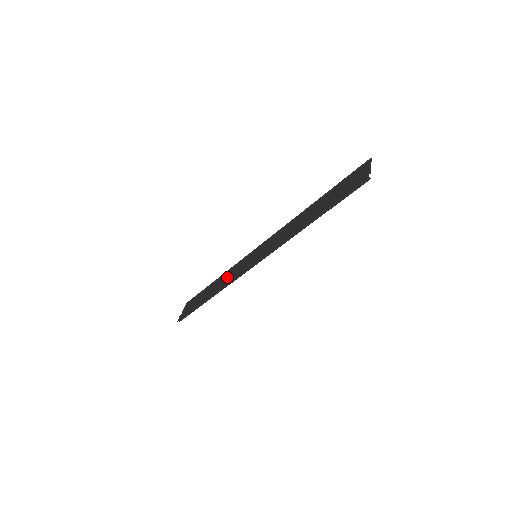
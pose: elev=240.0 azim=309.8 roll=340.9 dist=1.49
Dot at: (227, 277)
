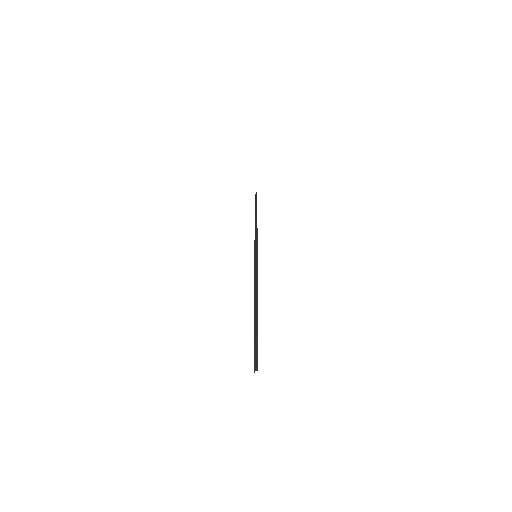
Dot at: occluded
